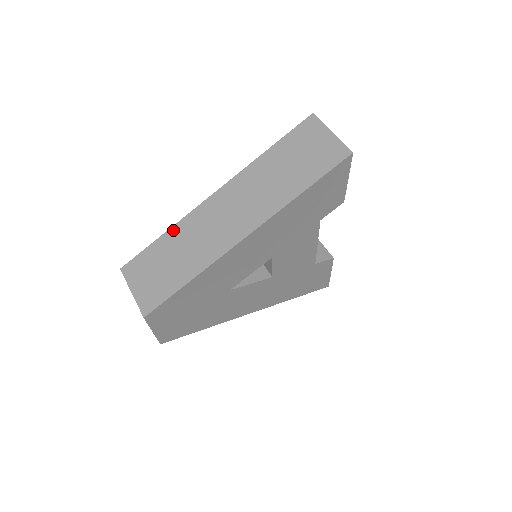
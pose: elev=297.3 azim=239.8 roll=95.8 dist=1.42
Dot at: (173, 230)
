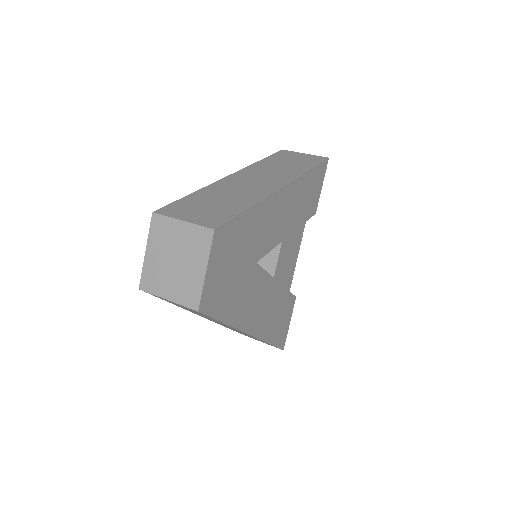
Dot at: (204, 190)
